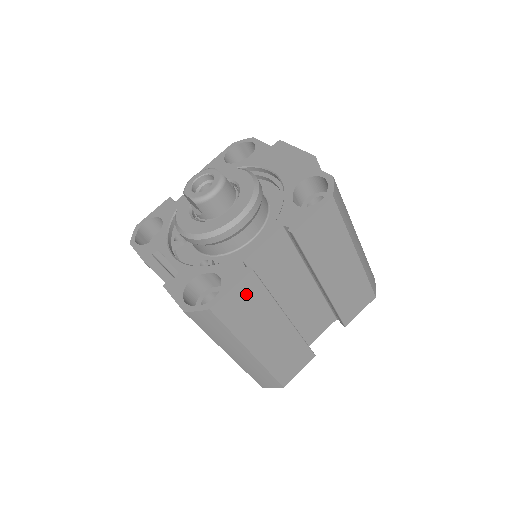
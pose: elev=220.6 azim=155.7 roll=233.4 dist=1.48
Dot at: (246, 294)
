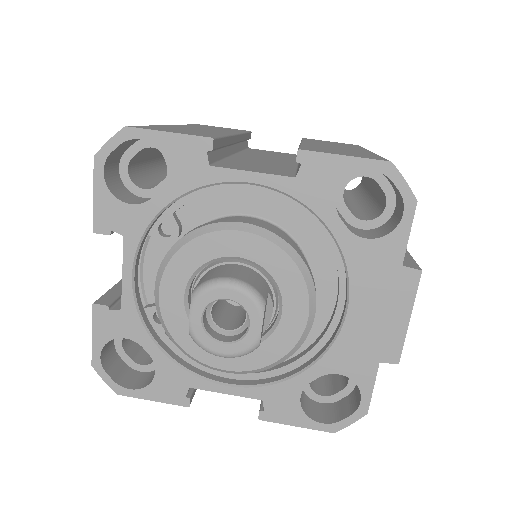
Dot at: occluded
